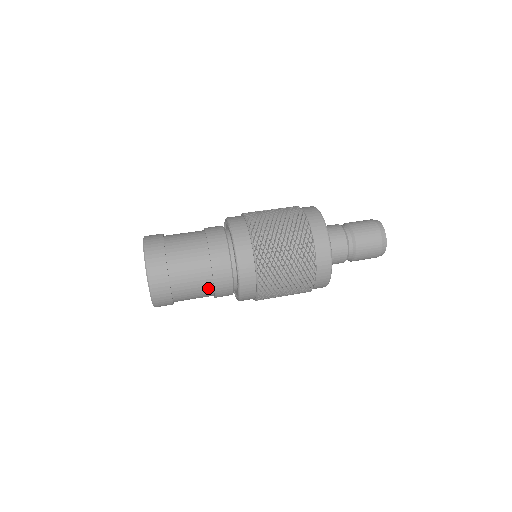
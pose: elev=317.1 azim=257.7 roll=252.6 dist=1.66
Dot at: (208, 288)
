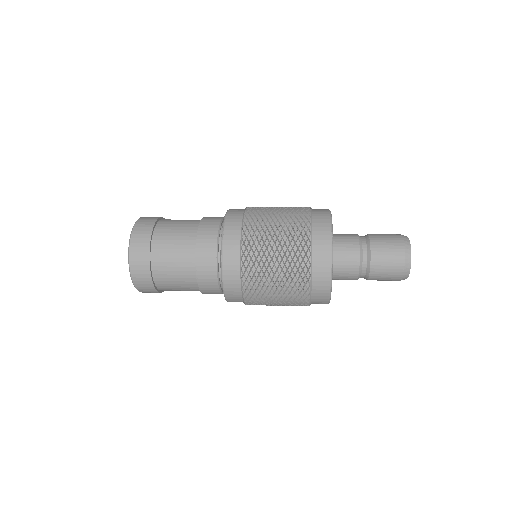
Dot at: (190, 253)
